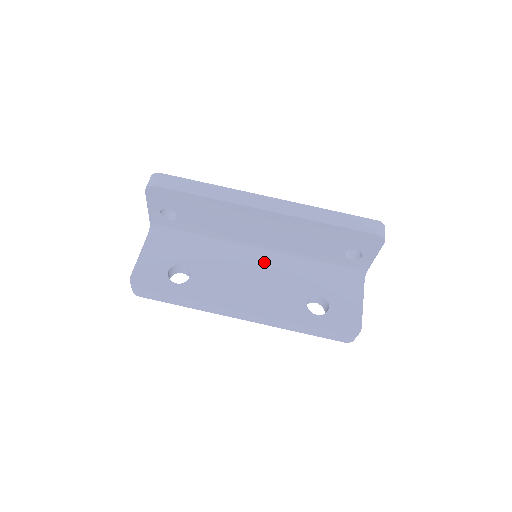
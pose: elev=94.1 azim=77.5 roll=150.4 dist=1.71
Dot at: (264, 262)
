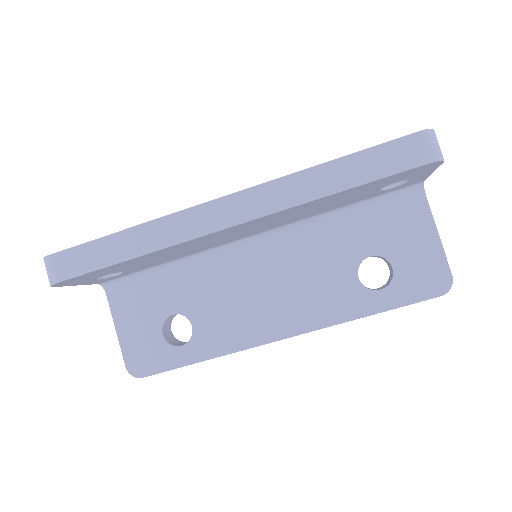
Dot at: (271, 249)
